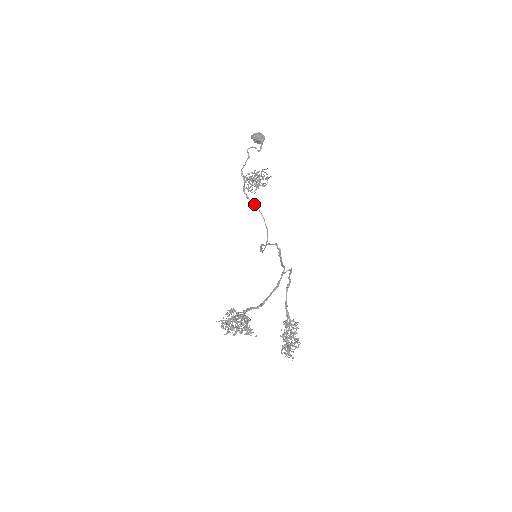
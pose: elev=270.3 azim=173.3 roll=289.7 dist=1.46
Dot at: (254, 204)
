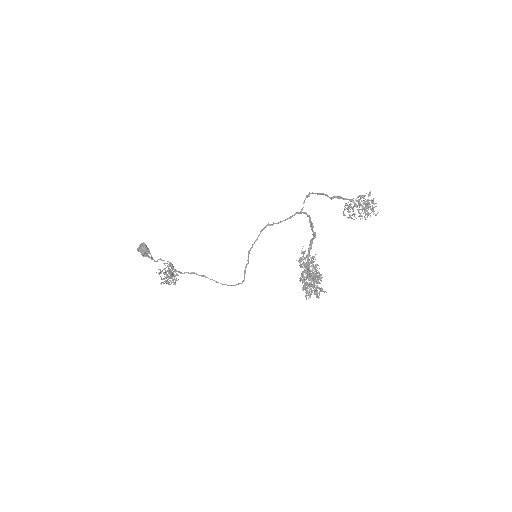
Dot at: (194, 272)
